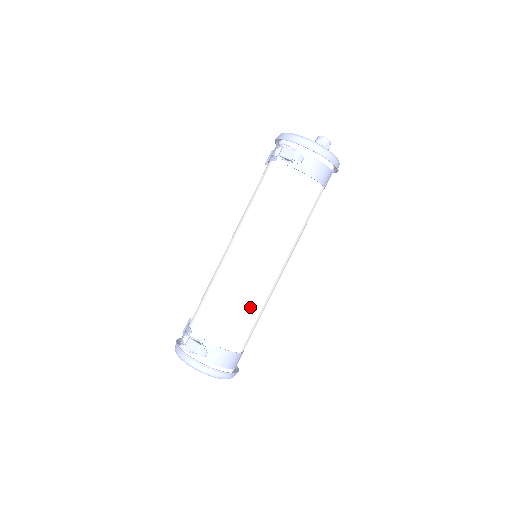
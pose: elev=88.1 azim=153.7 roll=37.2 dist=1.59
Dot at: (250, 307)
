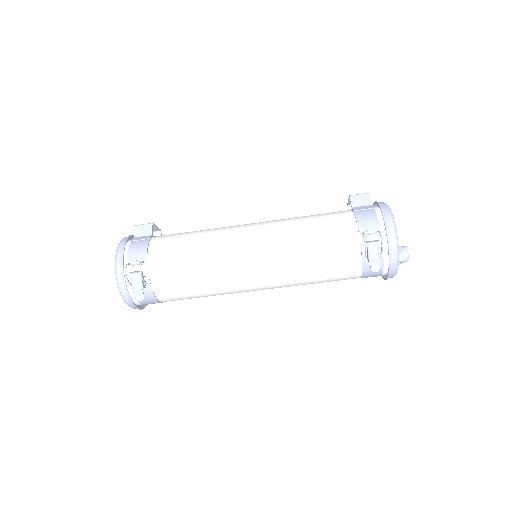
Dot at: (209, 295)
